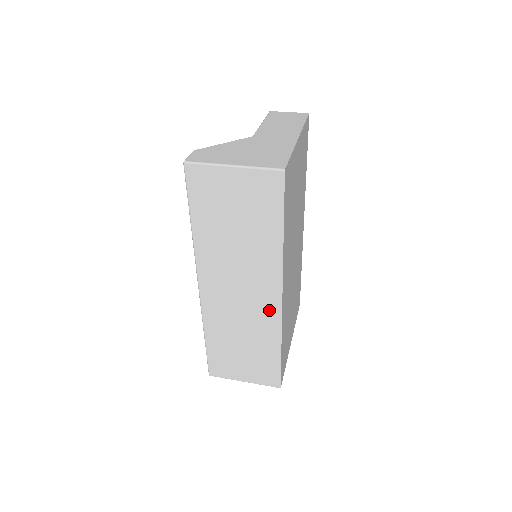
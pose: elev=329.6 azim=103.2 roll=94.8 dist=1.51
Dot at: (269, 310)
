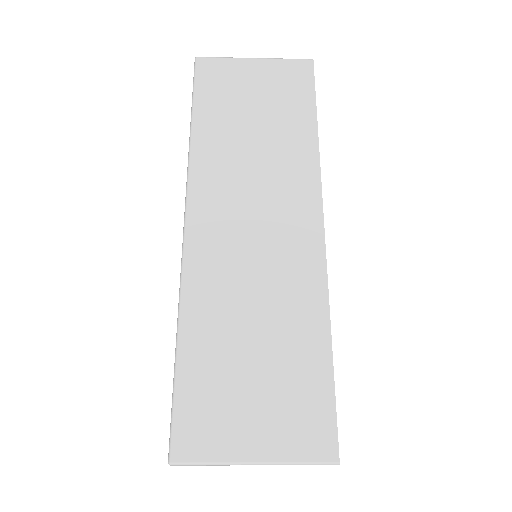
Dot at: (304, 249)
